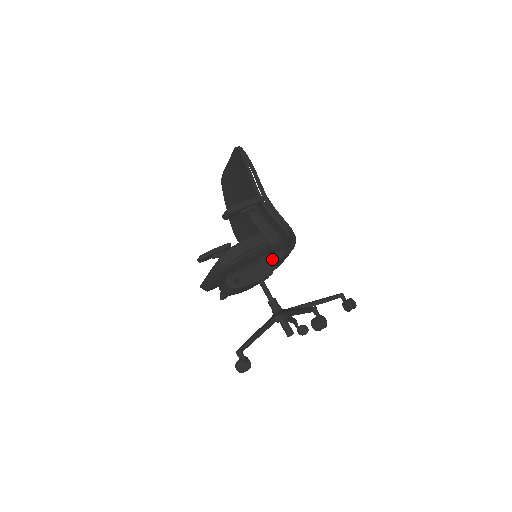
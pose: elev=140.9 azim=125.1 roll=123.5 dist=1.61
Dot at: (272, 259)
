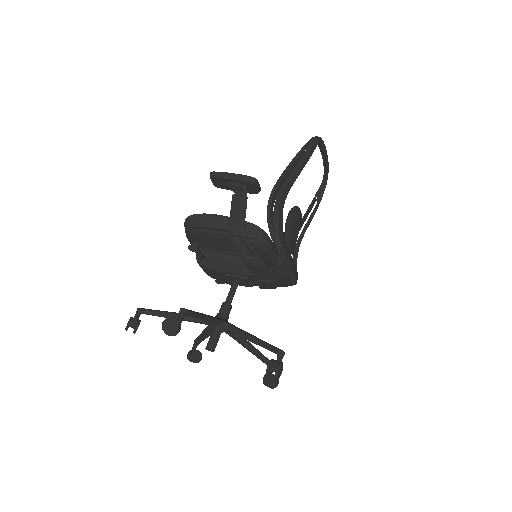
Dot at: occluded
